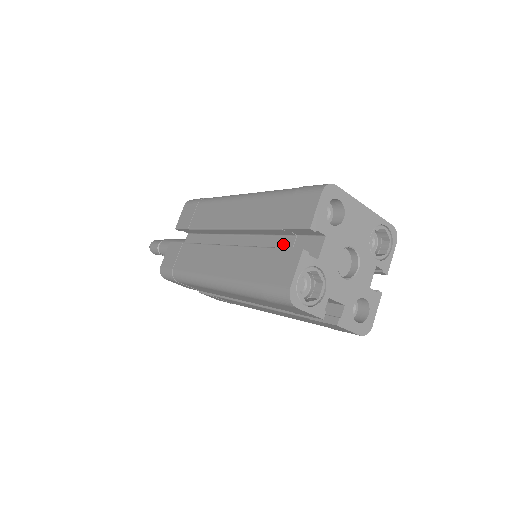
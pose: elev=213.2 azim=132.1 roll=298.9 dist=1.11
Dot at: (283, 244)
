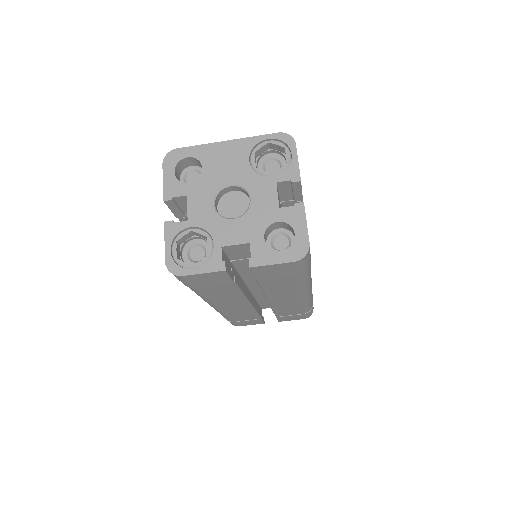
Dot at: occluded
